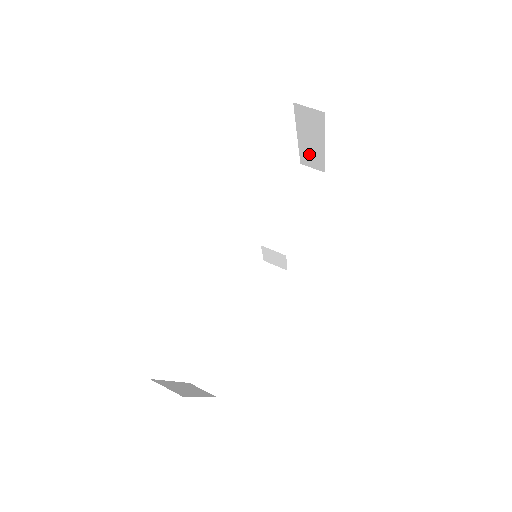
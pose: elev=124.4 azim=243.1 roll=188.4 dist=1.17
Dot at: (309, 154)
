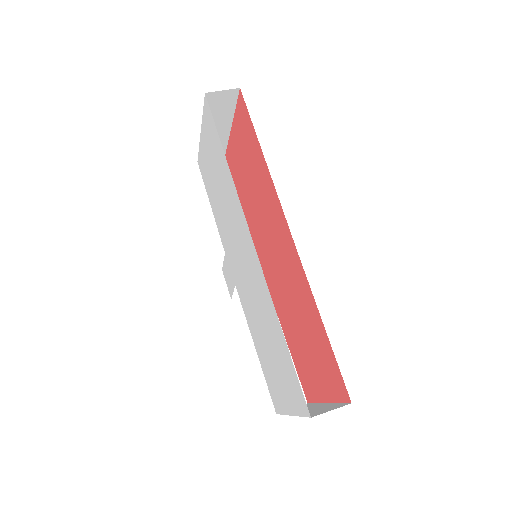
Dot at: occluded
